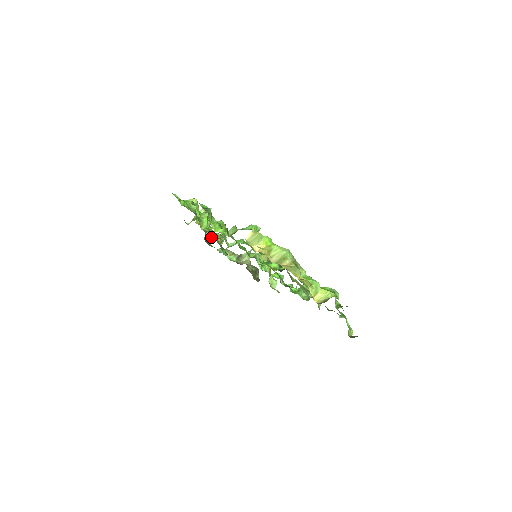
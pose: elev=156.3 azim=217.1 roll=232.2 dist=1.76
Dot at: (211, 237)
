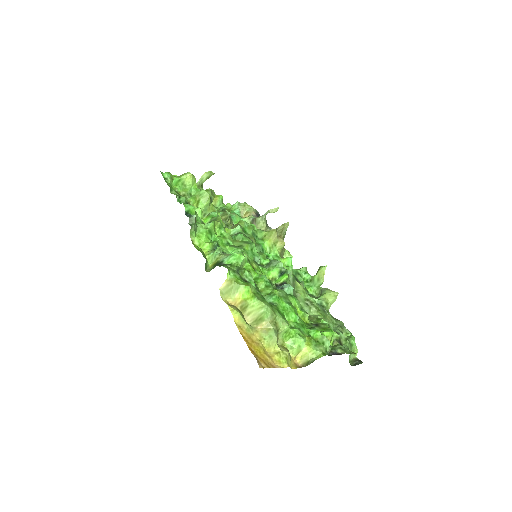
Dot at: (217, 206)
